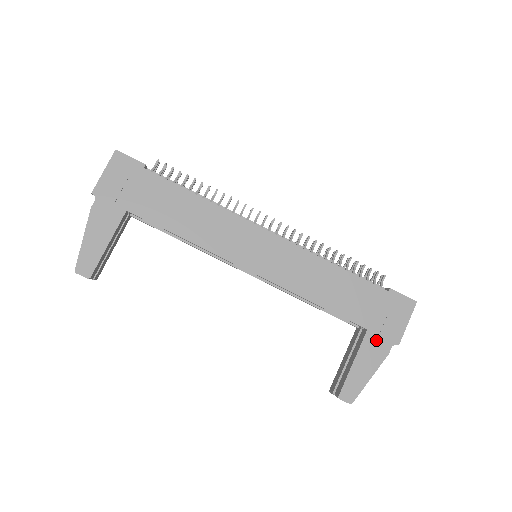
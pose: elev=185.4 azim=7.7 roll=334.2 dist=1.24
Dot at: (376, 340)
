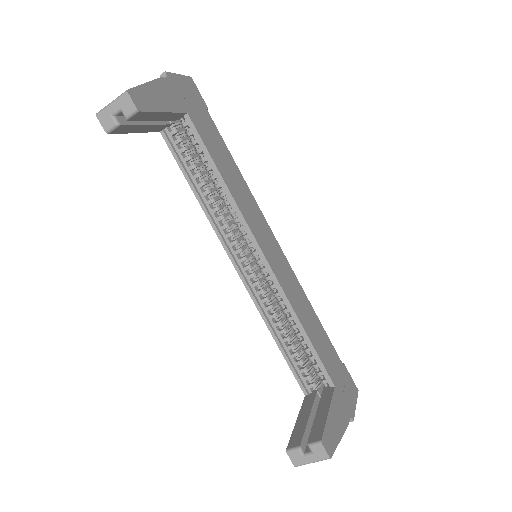
Dot at: (341, 402)
